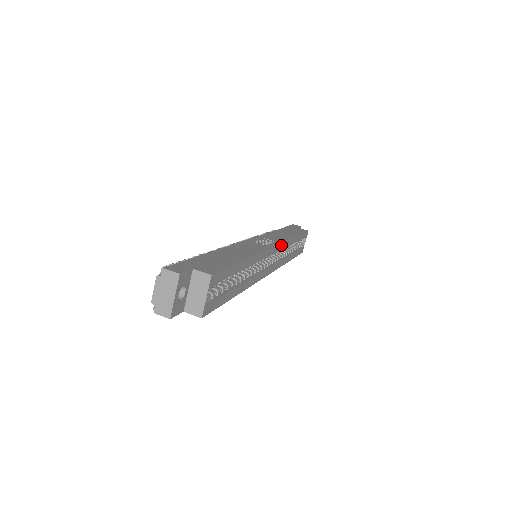
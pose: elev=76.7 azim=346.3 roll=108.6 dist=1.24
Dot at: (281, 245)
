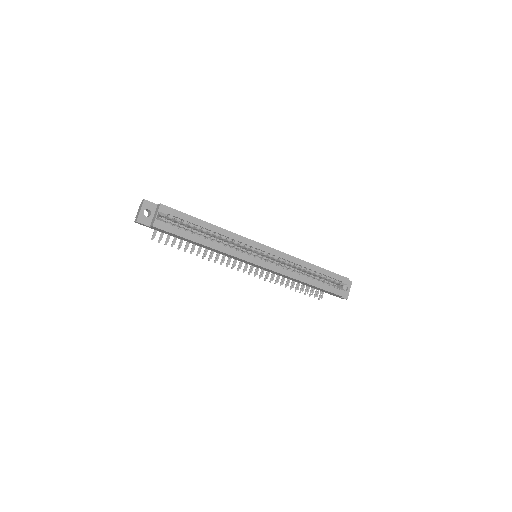
Dot at: (277, 252)
